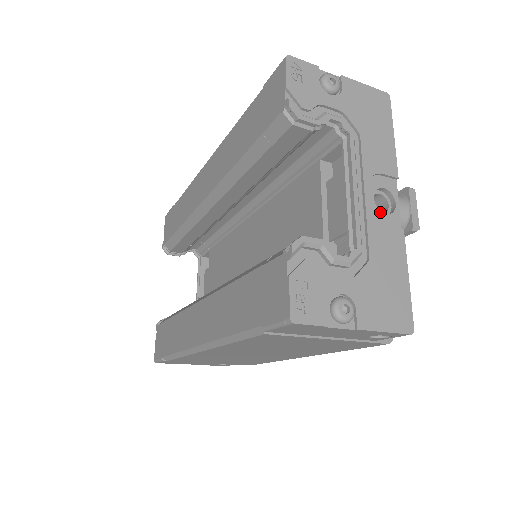
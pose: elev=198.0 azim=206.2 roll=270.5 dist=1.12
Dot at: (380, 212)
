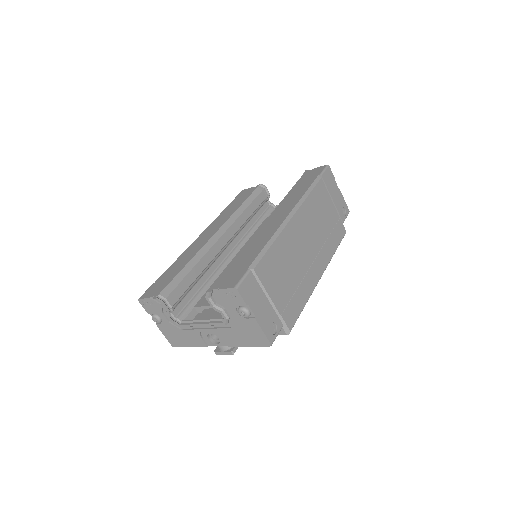
Dot at: (207, 336)
